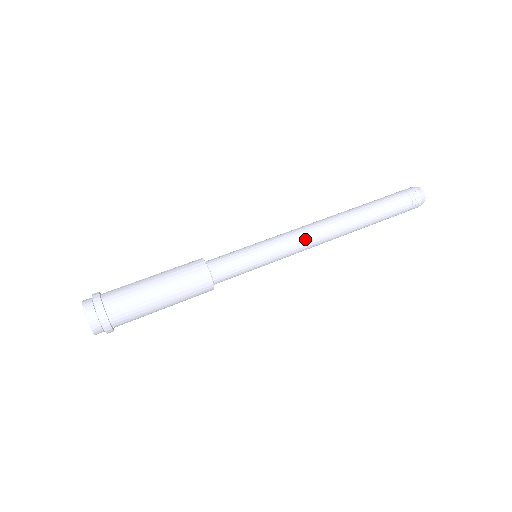
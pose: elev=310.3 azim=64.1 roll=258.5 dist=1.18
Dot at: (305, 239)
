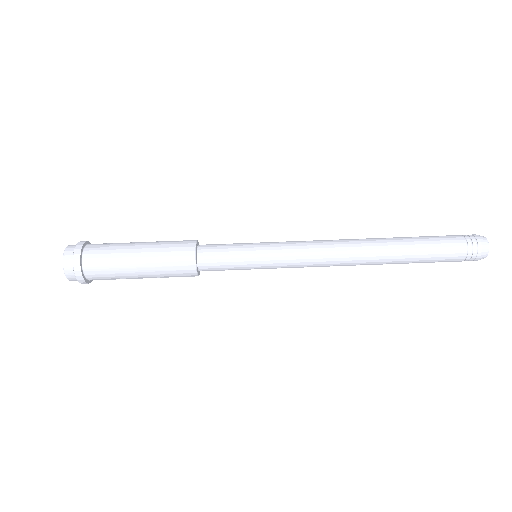
Dot at: occluded
